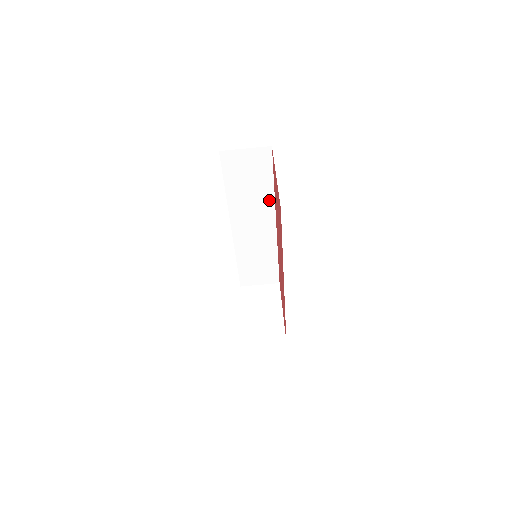
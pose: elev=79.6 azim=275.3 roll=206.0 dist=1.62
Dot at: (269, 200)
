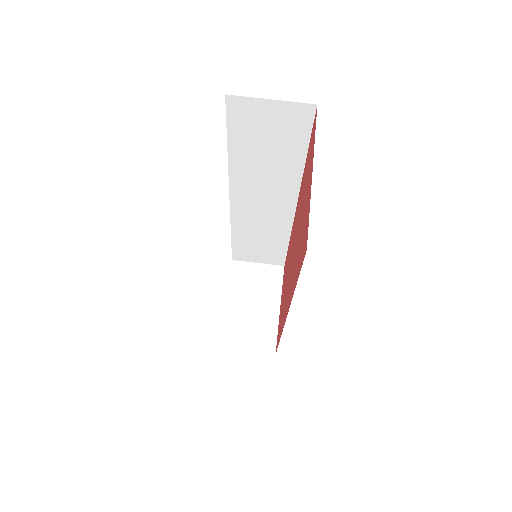
Dot at: (293, 176)
